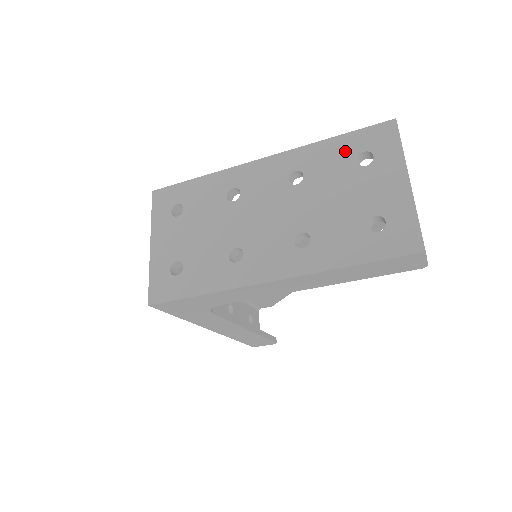
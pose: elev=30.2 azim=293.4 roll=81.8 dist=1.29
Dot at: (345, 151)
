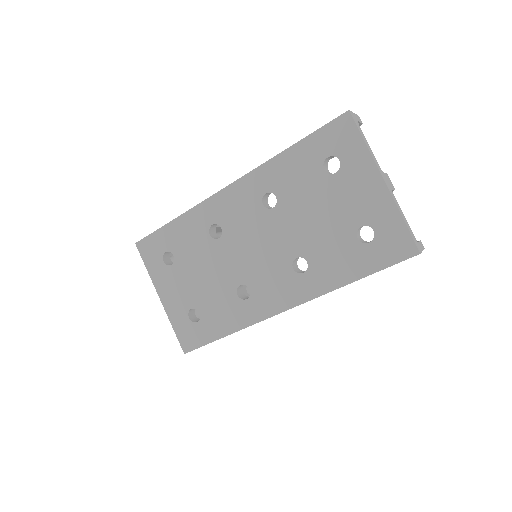
Dot at: (308, 161)
